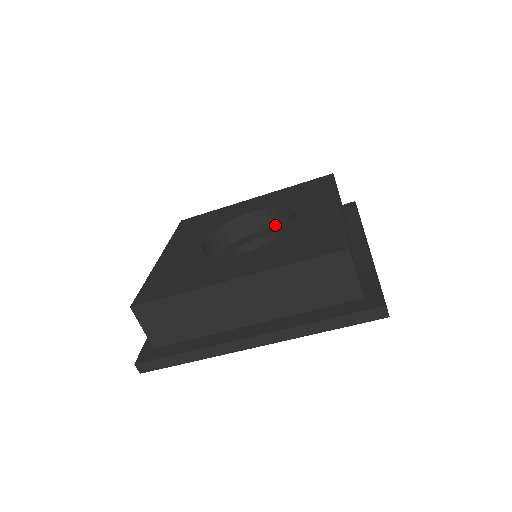
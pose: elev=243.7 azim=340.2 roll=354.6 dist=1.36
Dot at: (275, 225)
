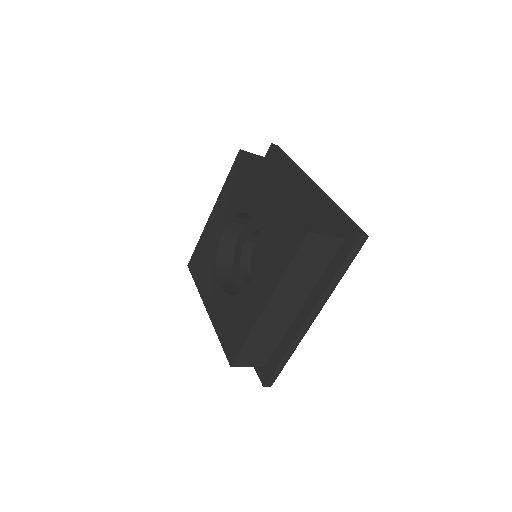
Dot at: occluded
